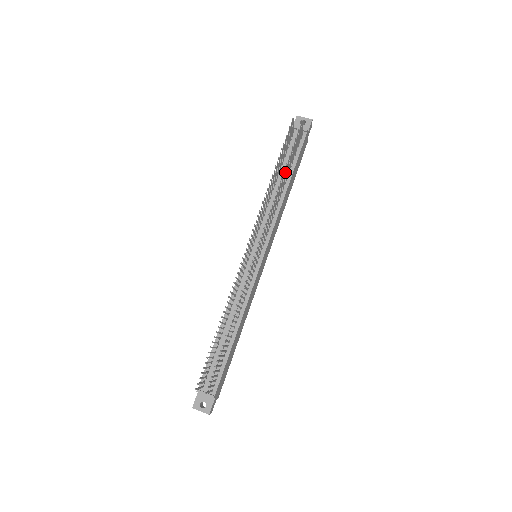
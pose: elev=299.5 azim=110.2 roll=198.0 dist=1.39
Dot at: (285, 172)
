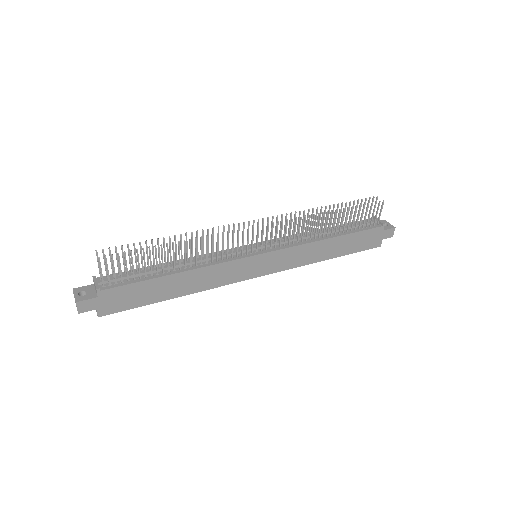
Dot at: (338, 216)
